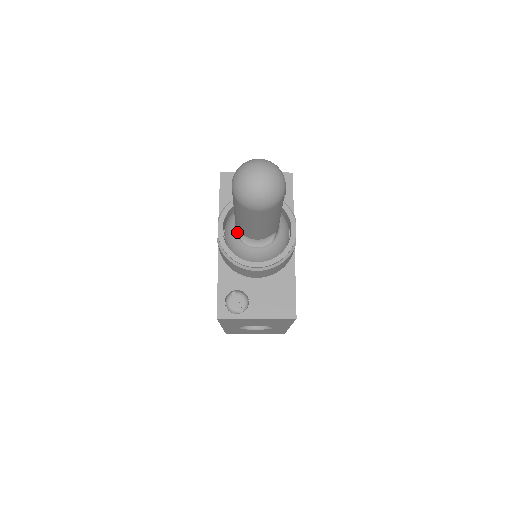
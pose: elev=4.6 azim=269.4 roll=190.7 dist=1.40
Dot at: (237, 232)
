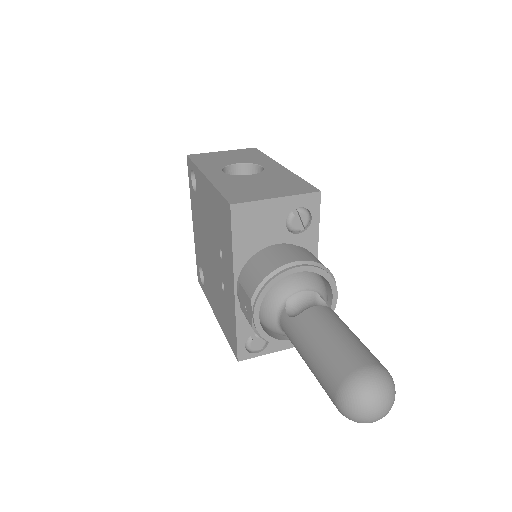
Dot at: (283, 330)
